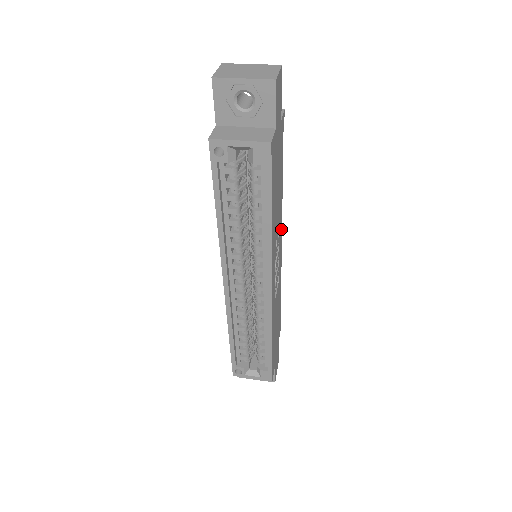
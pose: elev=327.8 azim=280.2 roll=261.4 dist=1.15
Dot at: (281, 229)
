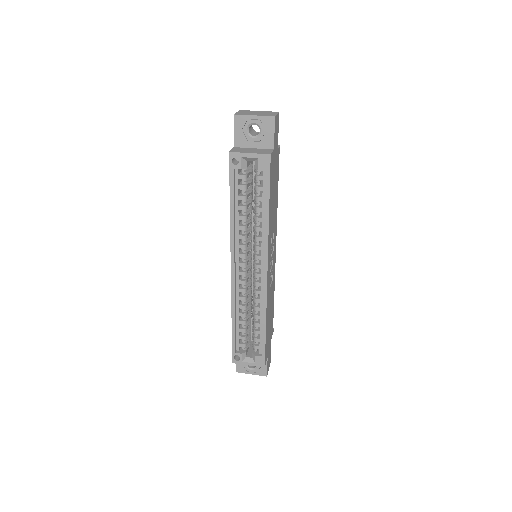
Dot at: occluded
